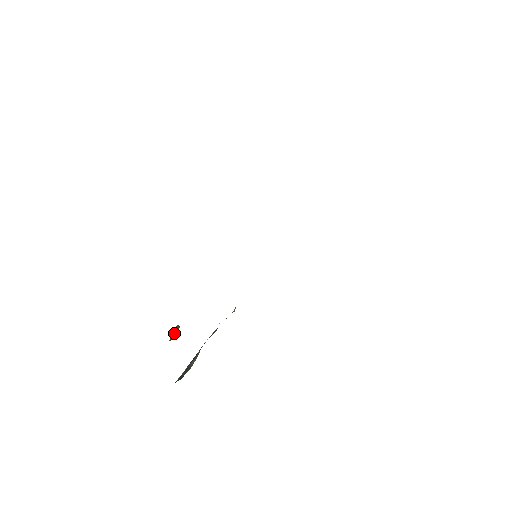
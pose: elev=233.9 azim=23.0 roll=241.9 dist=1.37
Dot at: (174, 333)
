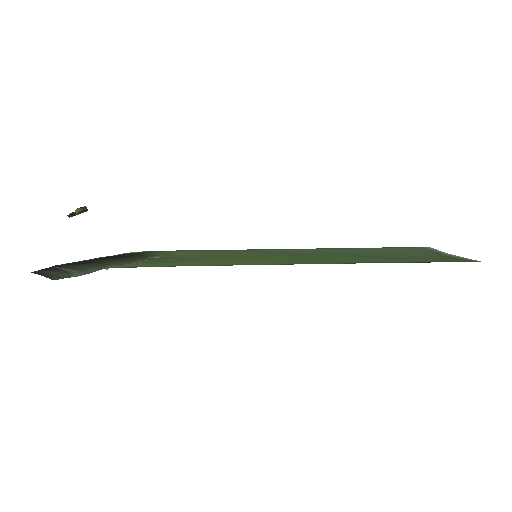
Dot at: (78, 212)
